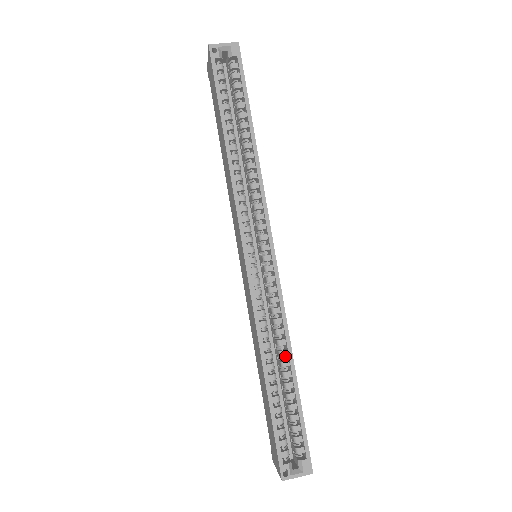
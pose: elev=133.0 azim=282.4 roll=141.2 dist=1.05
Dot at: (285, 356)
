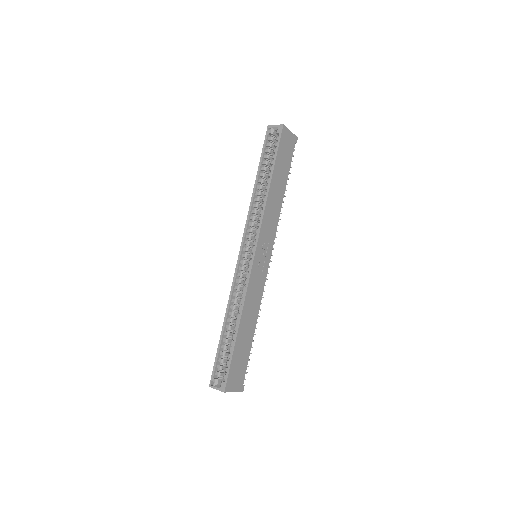
Dot at: occluded
